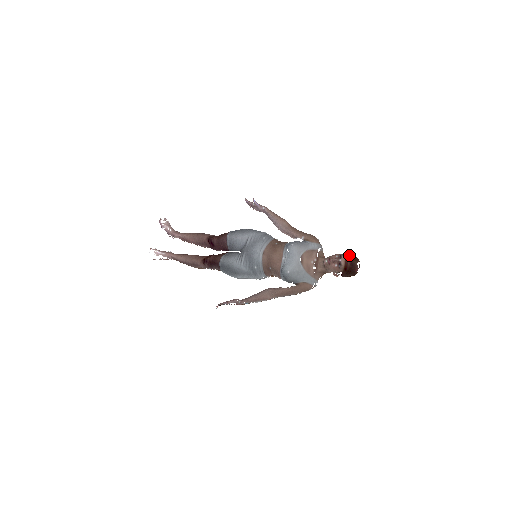
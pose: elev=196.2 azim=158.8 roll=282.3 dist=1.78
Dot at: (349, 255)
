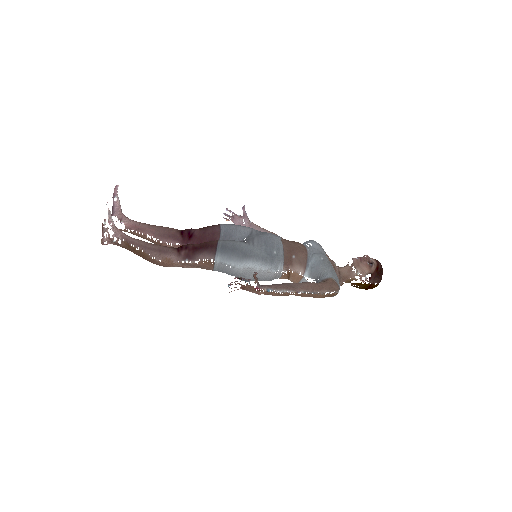
Dot at: occluded
